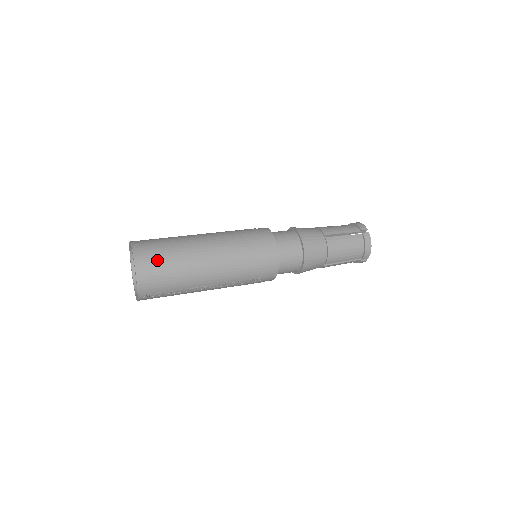
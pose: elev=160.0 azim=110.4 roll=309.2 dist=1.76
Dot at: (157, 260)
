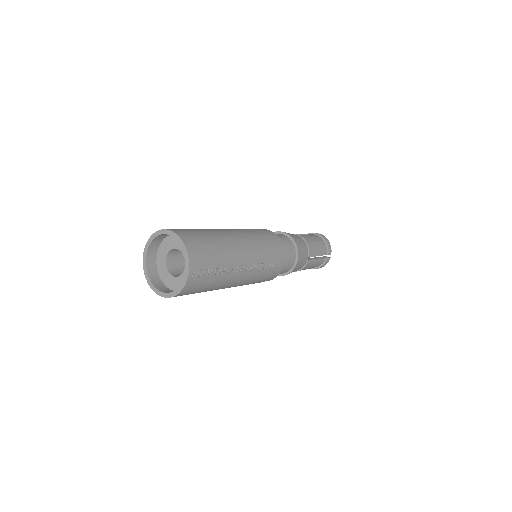
Dot at: (194, 234)
